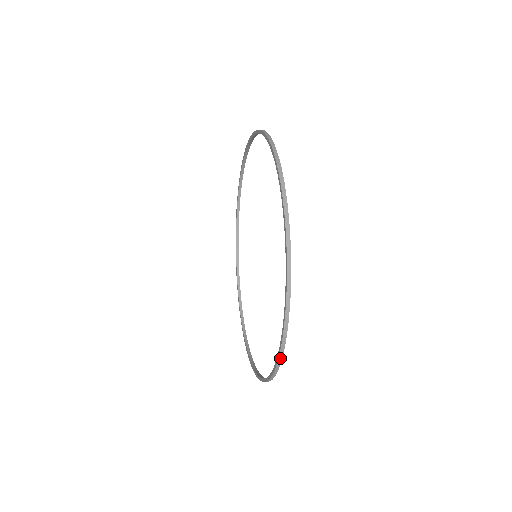
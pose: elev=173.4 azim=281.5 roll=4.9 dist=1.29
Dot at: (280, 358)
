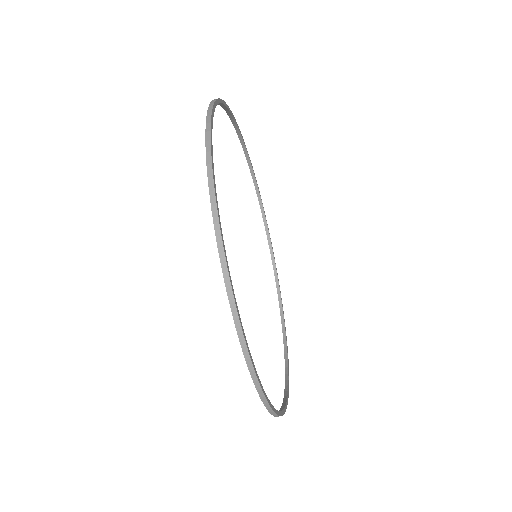
Dot at: (239, 330)
